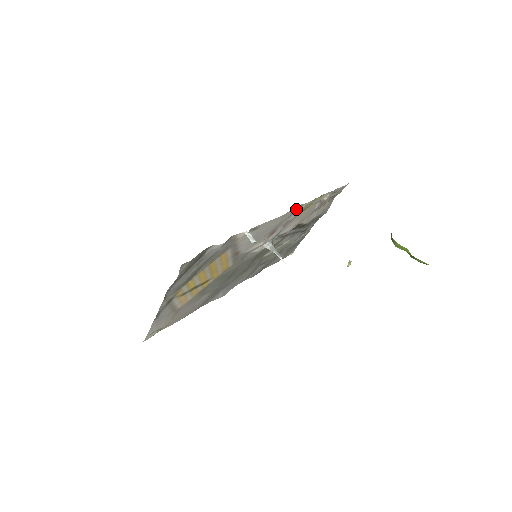
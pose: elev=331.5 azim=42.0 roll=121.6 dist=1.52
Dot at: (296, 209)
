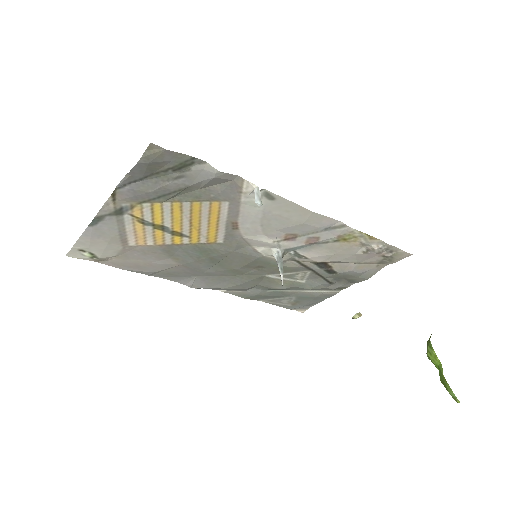
Dot at: (334, 226)
